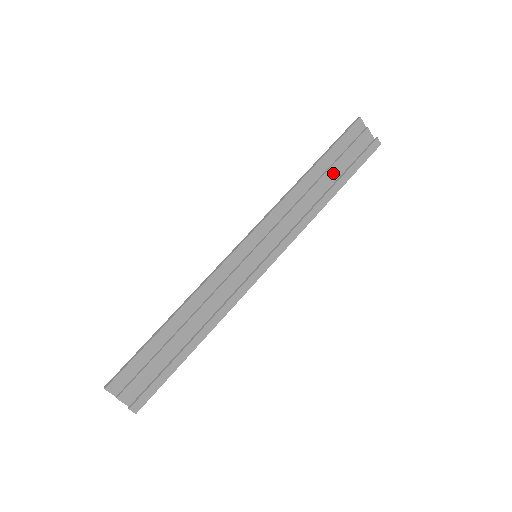
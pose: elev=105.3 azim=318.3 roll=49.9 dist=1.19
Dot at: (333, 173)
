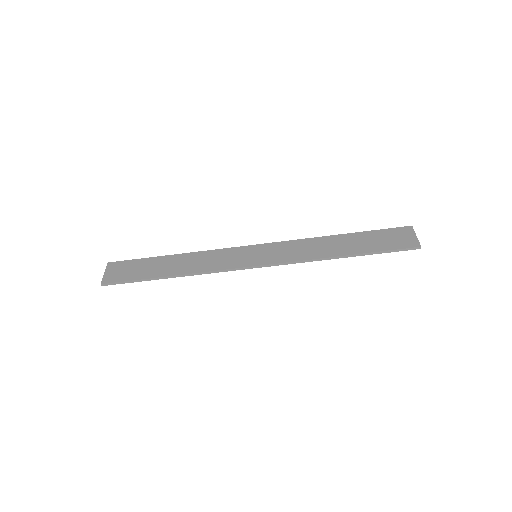
Dot at: occluded
